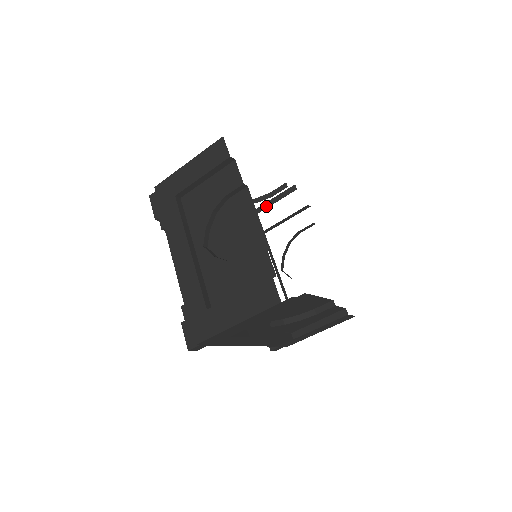
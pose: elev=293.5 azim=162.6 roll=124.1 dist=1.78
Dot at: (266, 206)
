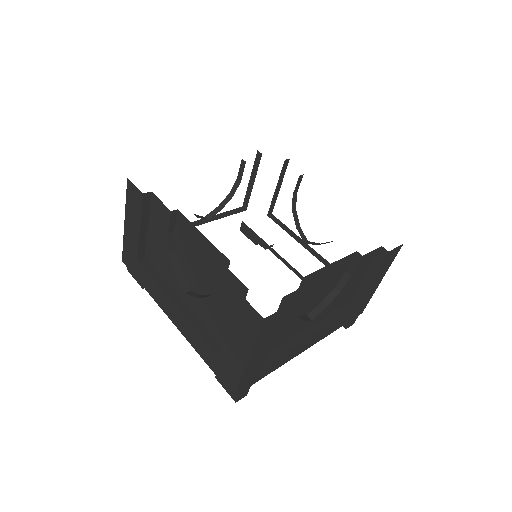
Dot at: (250, 190)
